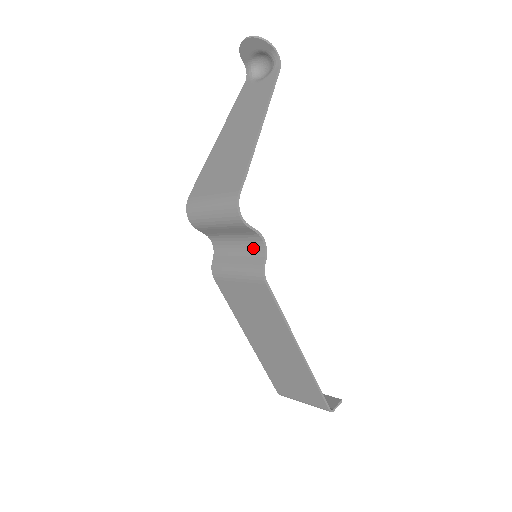
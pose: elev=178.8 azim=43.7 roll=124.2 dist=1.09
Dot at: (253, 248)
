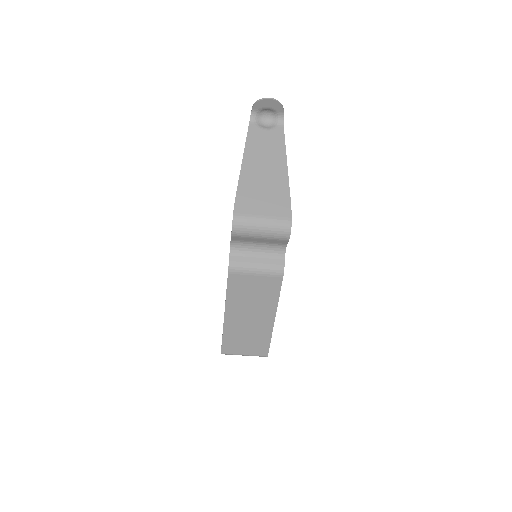
Dot at: (274, 253)
